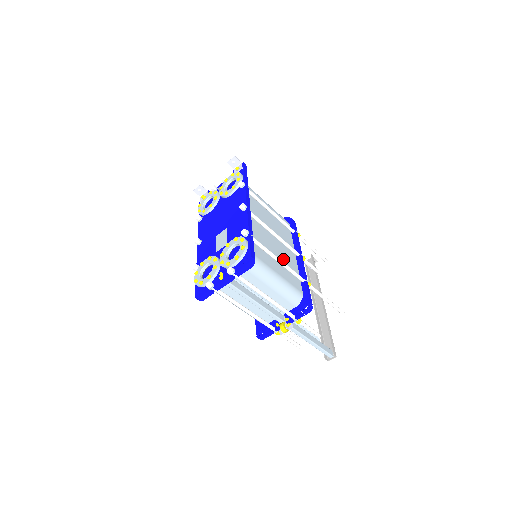
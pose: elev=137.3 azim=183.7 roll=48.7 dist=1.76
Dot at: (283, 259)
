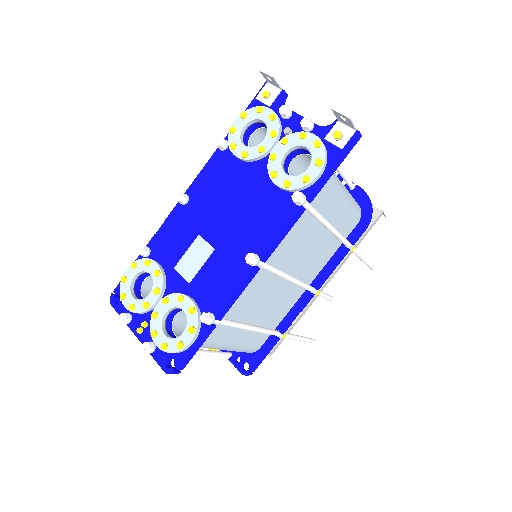
Dot at: (270, 309)
